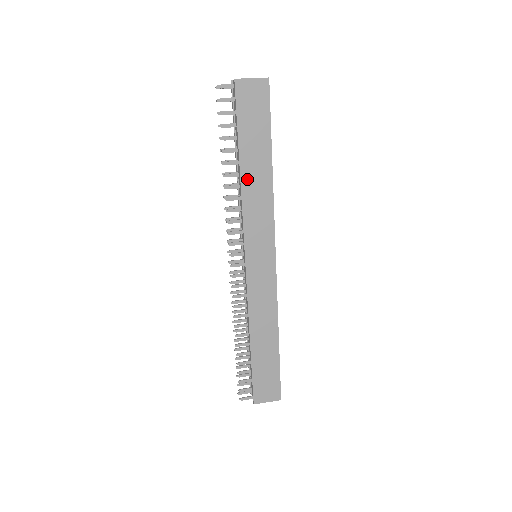
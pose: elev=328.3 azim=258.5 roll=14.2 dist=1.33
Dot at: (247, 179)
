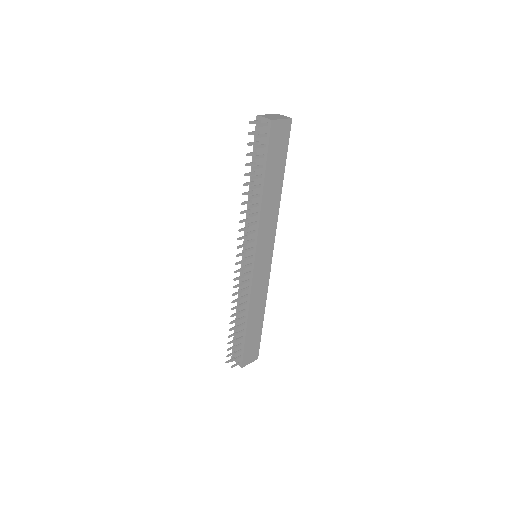
Dot at: (266, 199)
